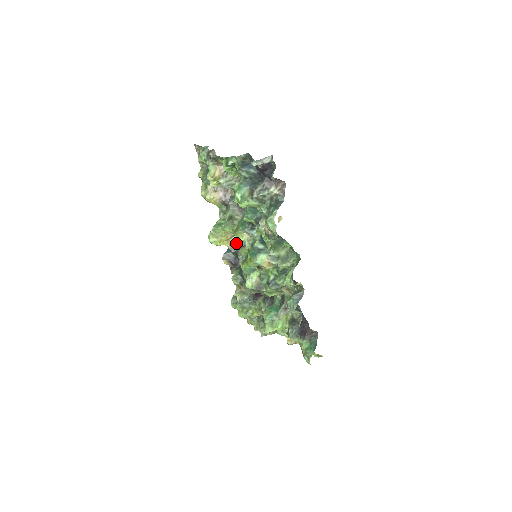
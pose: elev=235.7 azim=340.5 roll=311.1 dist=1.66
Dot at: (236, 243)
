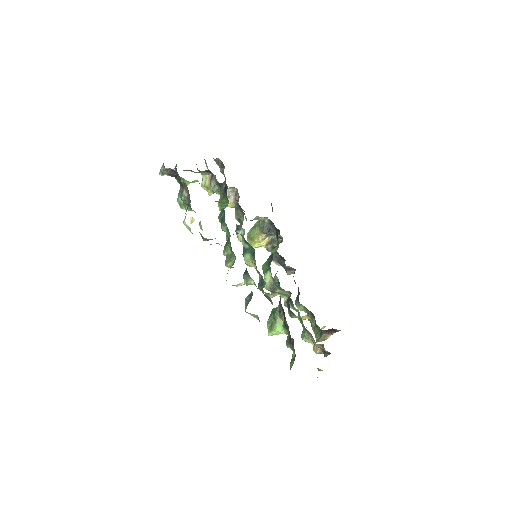
Dot at: (271, 243)
